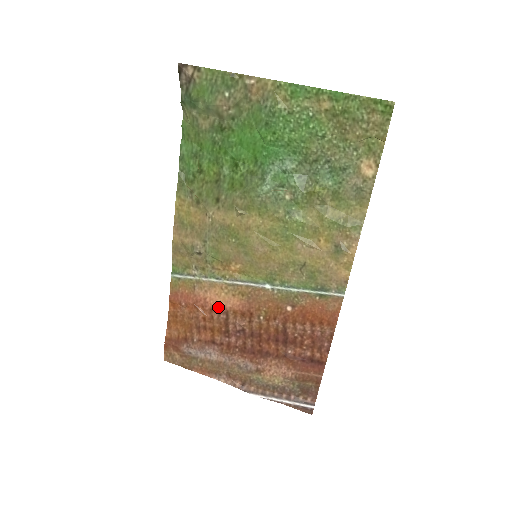
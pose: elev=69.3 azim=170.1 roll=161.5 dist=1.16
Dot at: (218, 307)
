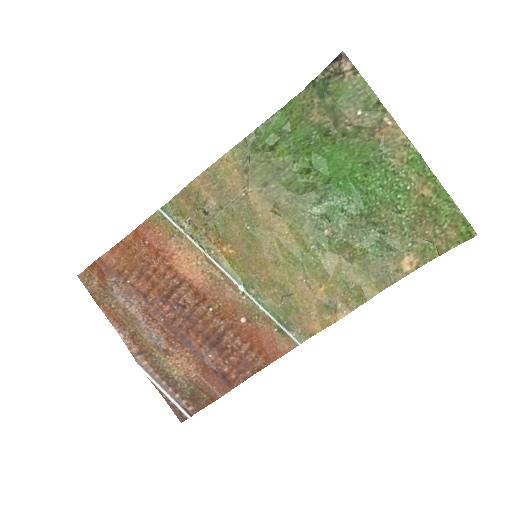
Dot at: (179, 270)
